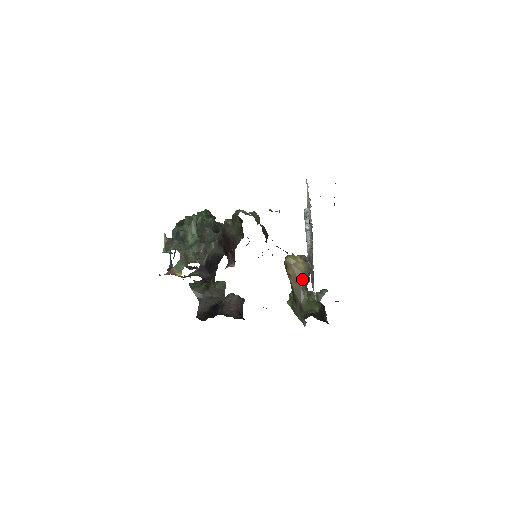
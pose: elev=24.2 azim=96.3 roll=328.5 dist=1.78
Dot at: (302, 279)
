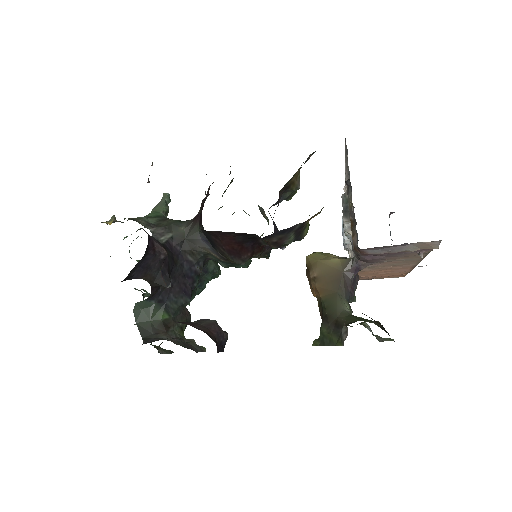
Dot at: (338, 279)
